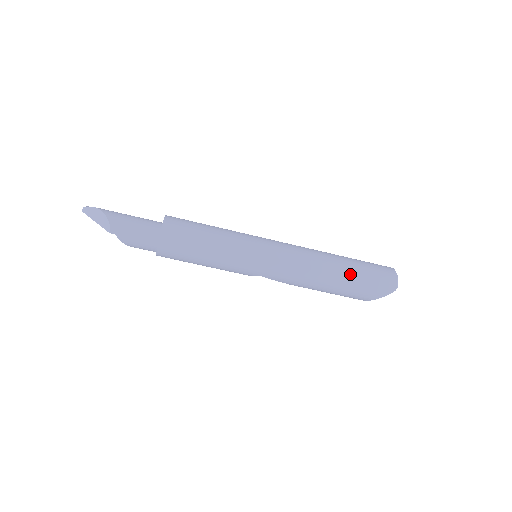
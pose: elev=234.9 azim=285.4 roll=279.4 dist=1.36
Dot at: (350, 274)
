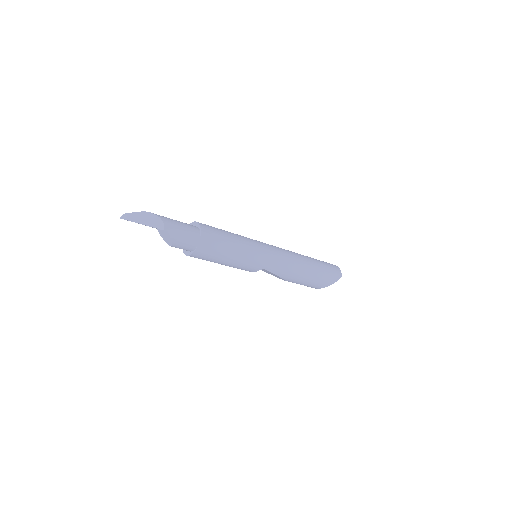
Dot at: (317, 265)
